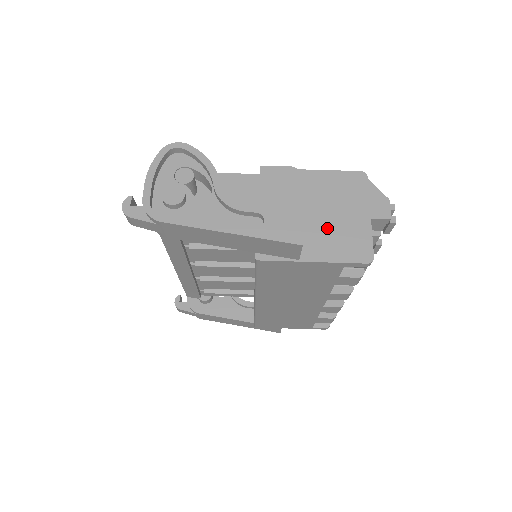
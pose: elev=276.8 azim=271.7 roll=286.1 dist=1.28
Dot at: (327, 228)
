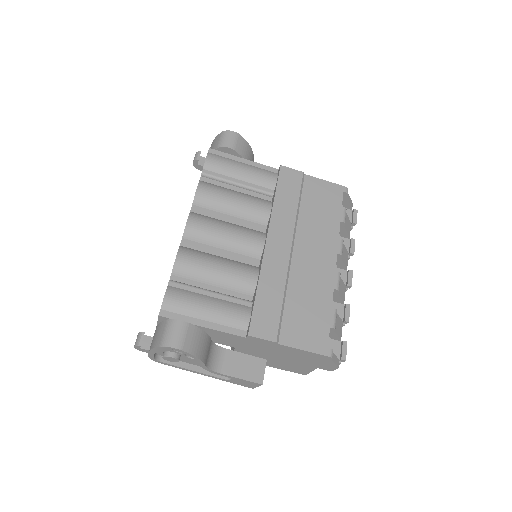
Dot at: (284, 362)
